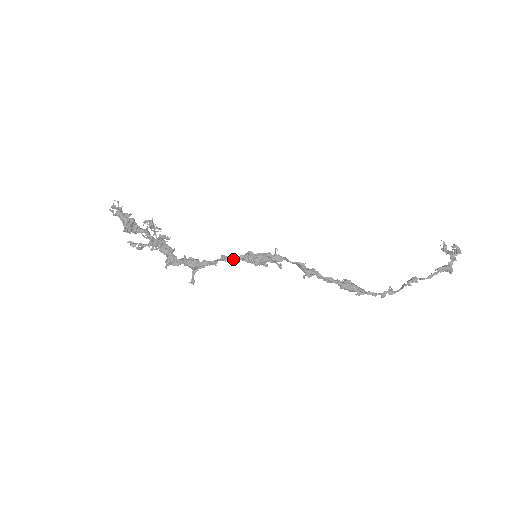
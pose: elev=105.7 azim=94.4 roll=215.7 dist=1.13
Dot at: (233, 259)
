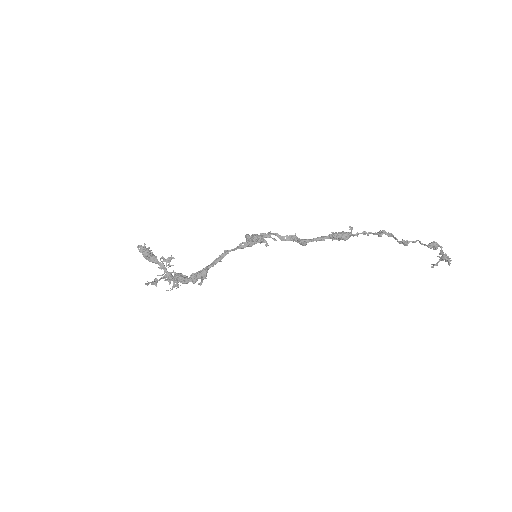
Dot at: (234, 248)
